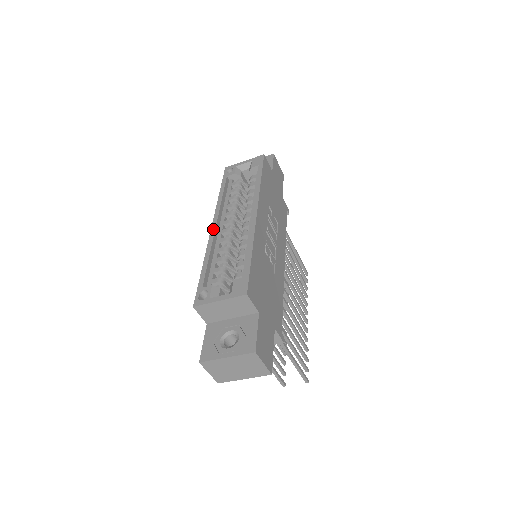
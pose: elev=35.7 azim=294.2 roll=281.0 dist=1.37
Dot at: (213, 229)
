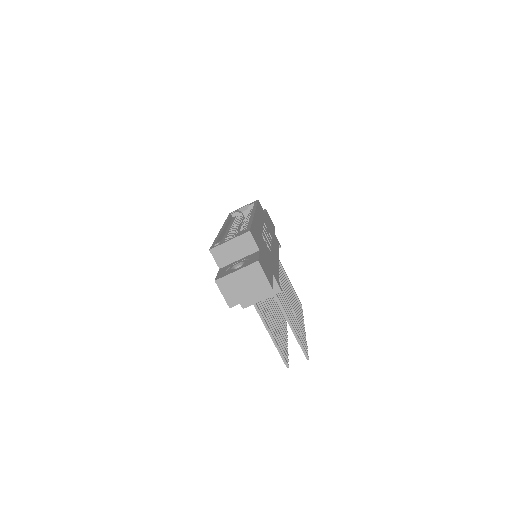
Dot at: (222, 228)
